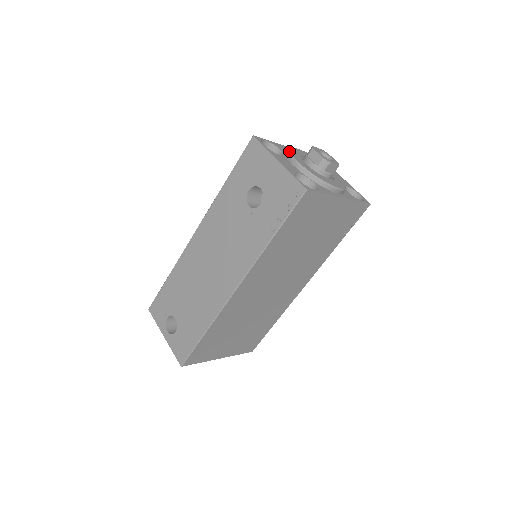
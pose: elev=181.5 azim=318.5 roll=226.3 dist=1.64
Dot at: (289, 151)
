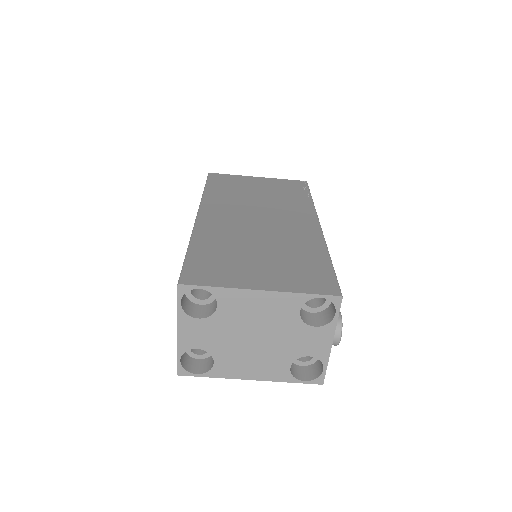
Dot at: occluded
